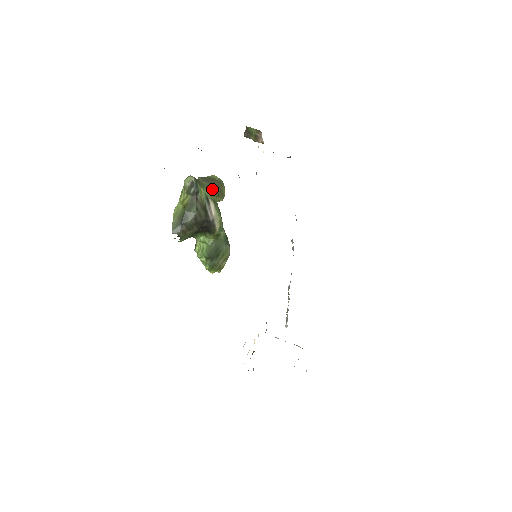
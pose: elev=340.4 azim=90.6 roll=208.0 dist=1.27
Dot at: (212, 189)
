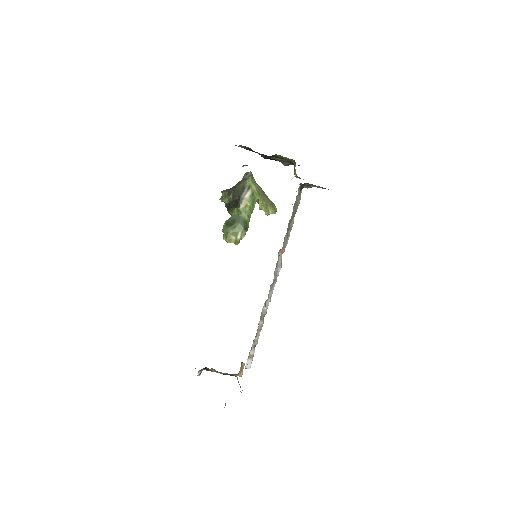
Dot at: (259, 192)
